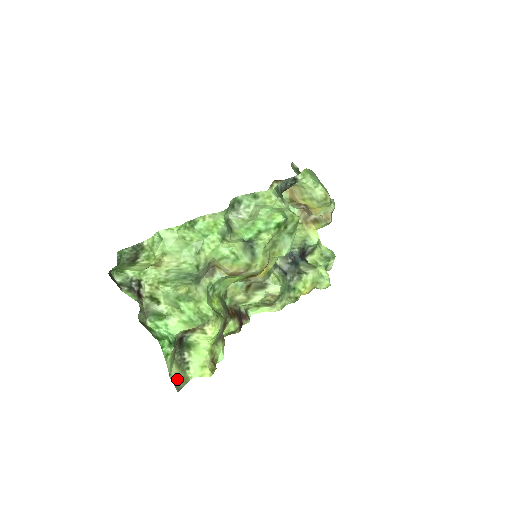
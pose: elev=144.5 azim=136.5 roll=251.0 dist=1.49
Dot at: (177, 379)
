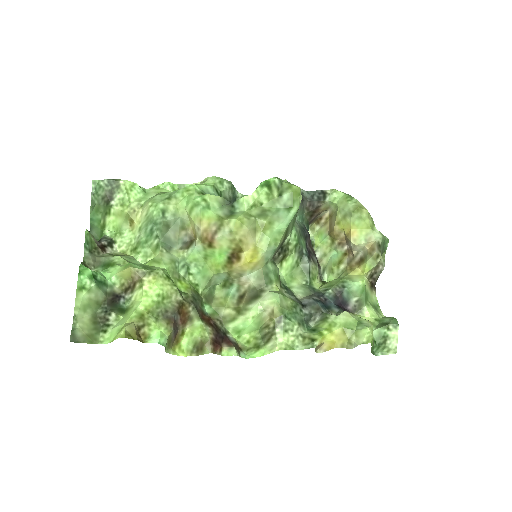
Dot at: (81, 329)
